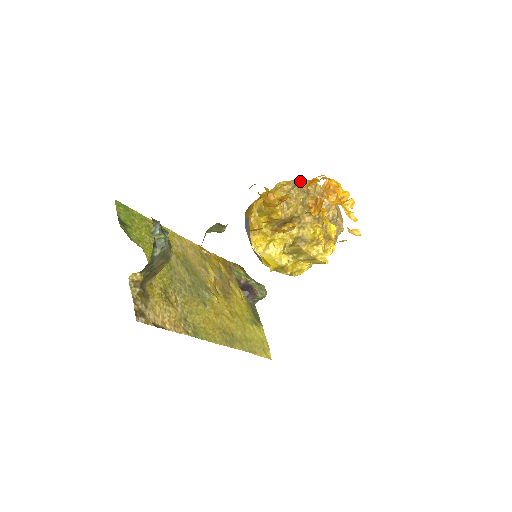
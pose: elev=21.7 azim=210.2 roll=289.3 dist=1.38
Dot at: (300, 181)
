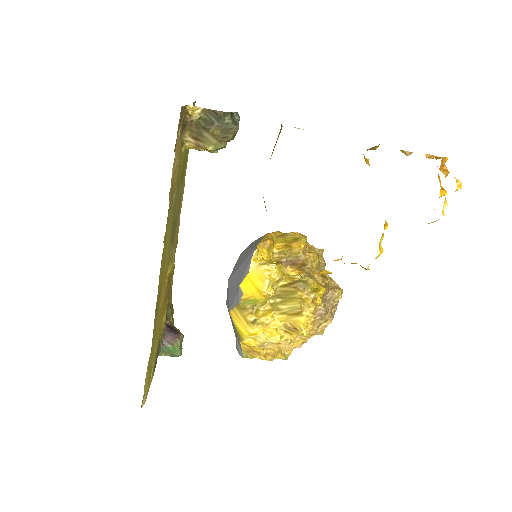
Dot at: occluded
